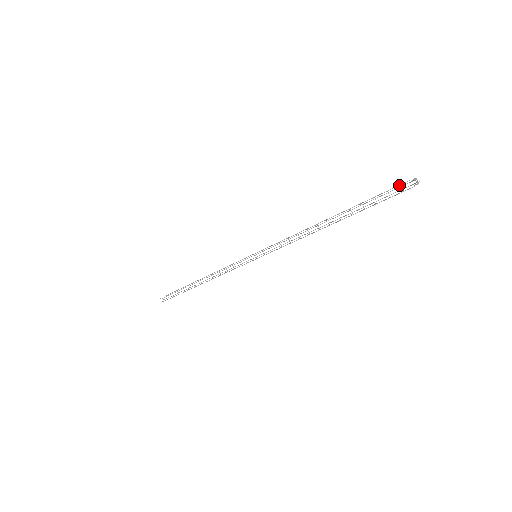
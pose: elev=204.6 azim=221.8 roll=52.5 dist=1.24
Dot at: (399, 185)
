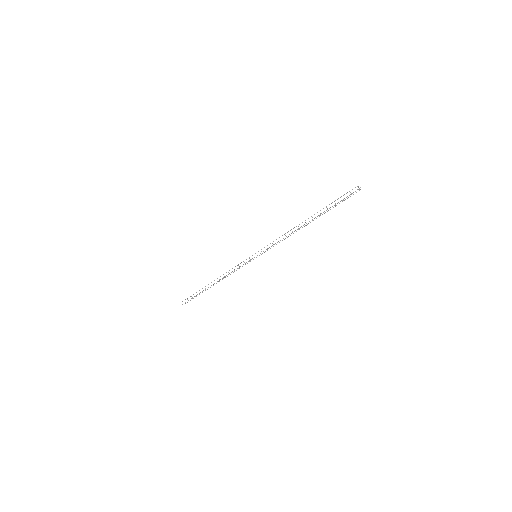
Dot at: (349, 191)
